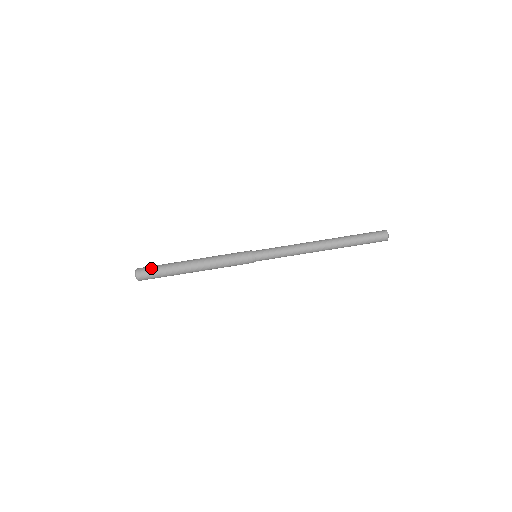
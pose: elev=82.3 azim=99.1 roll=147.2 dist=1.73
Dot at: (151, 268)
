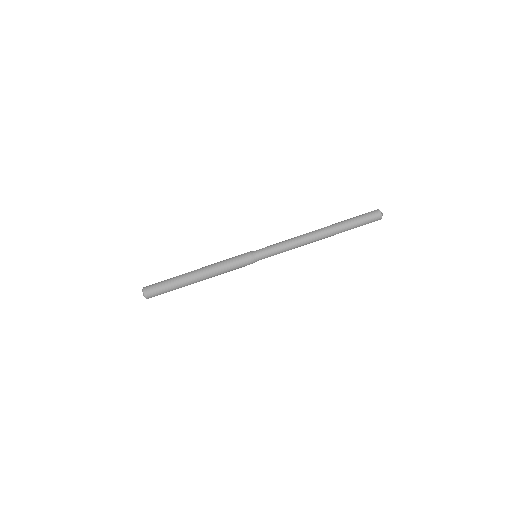
Dot at: (158, 282)
